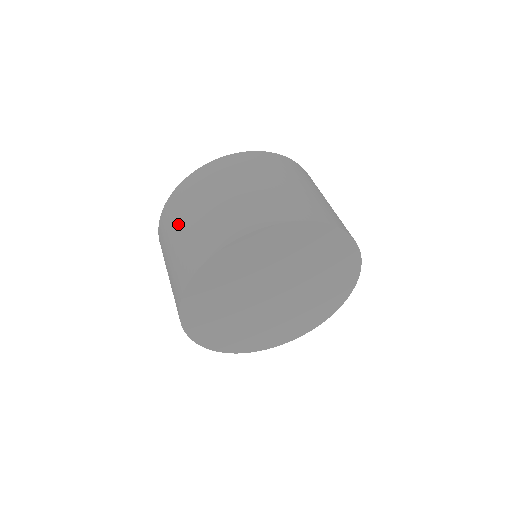
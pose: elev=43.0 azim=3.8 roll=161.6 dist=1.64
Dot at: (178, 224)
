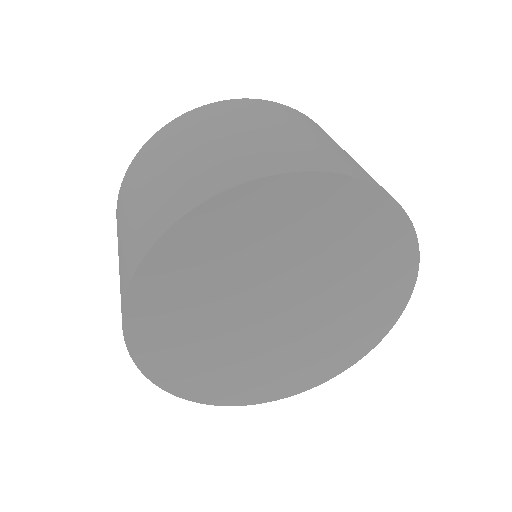
Dot at: occluded
